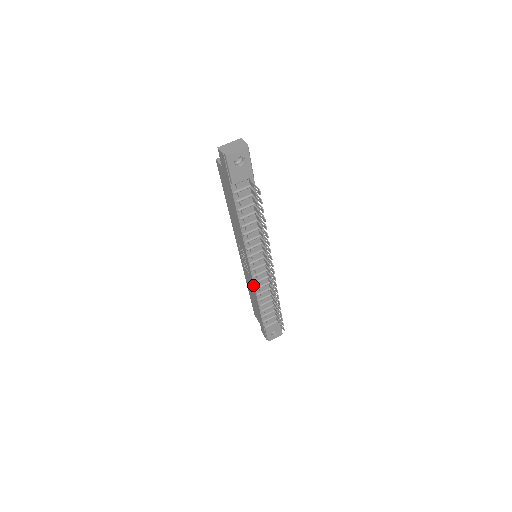
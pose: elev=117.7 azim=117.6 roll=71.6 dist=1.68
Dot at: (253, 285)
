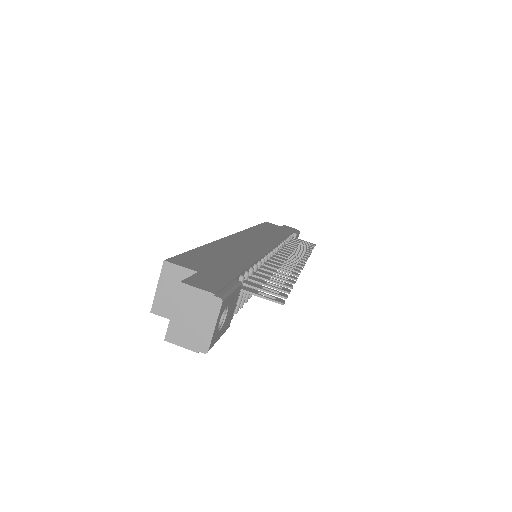
Dot at: occluded
